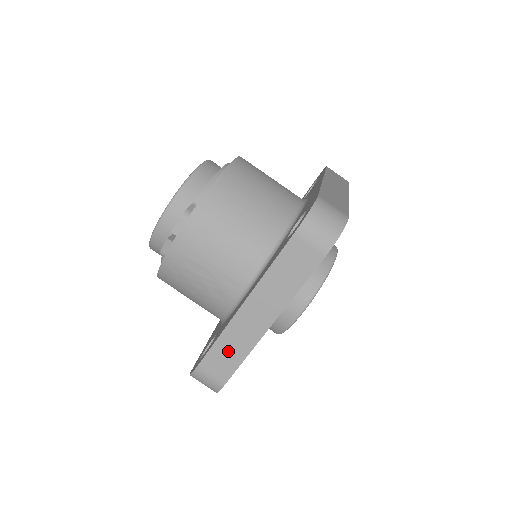
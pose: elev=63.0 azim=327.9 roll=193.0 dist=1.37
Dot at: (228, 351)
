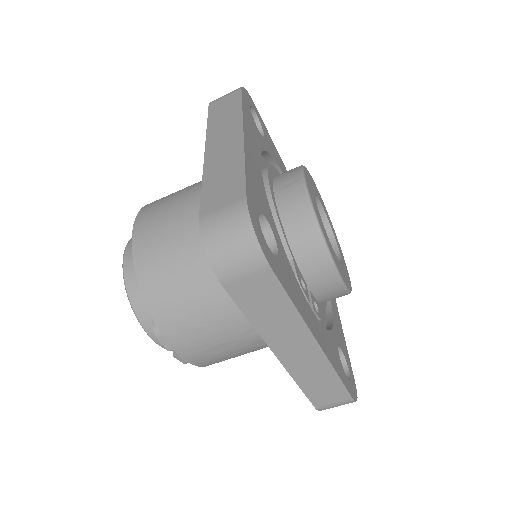
Dot at: (318, 384)
